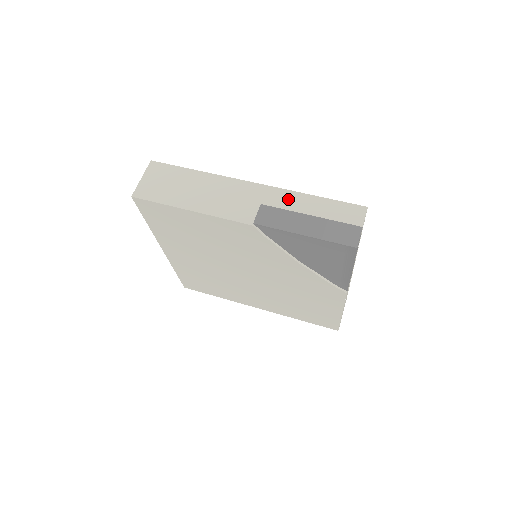
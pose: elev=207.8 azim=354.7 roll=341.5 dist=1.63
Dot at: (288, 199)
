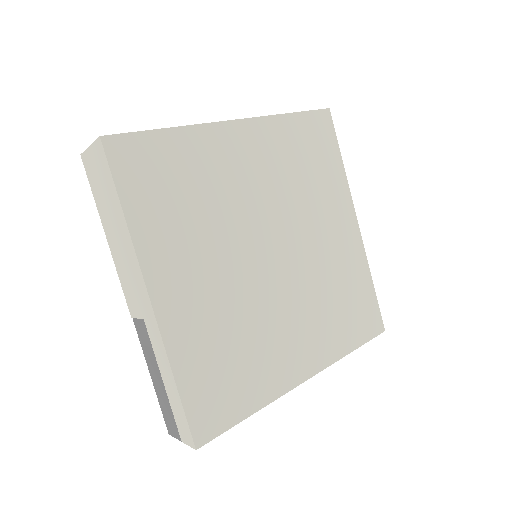
Dot at: (160, 351)
